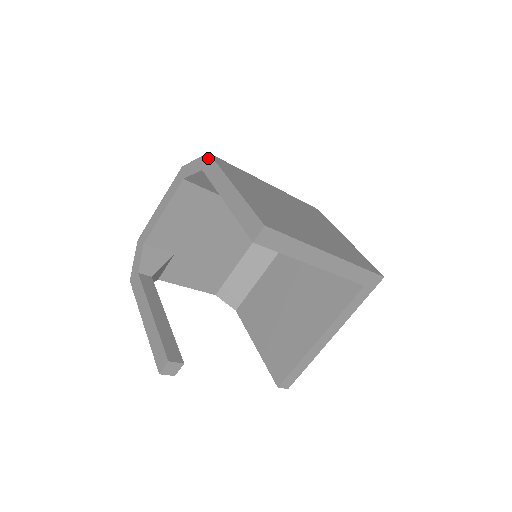
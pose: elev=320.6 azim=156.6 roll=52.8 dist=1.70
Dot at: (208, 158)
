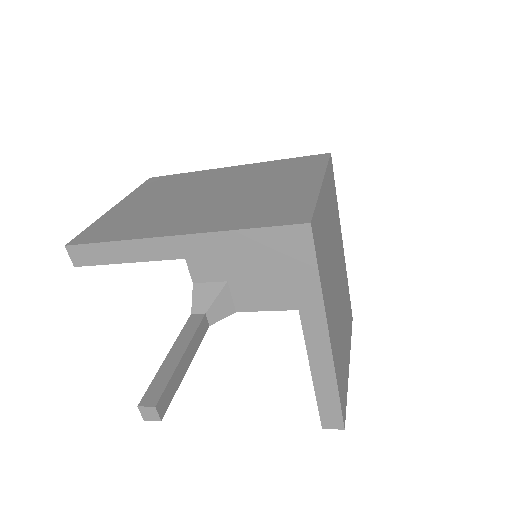
Dot at: occluded
